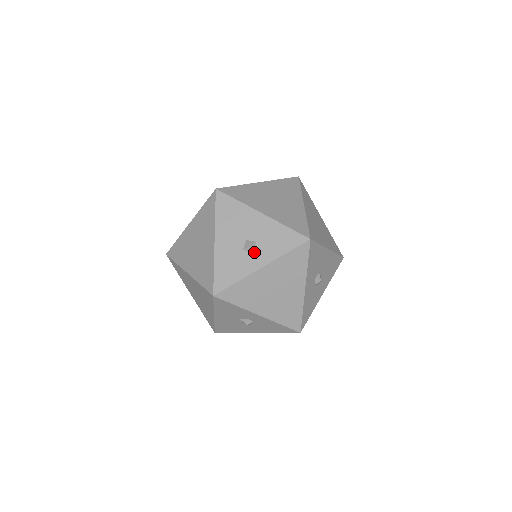
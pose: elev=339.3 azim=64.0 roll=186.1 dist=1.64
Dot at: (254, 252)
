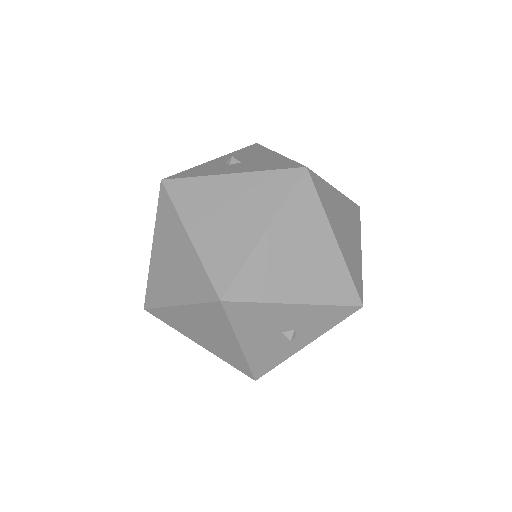
Dot at: (294, 338)
